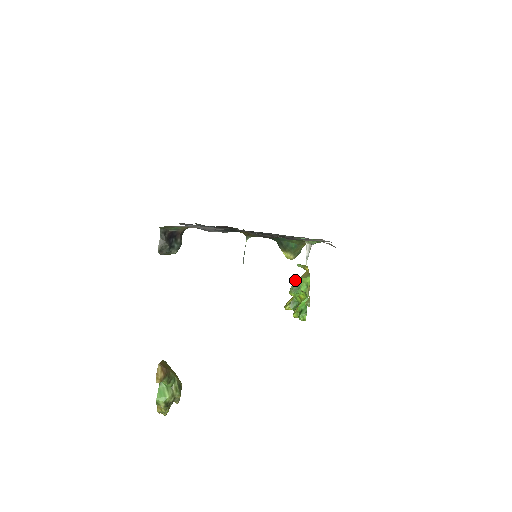
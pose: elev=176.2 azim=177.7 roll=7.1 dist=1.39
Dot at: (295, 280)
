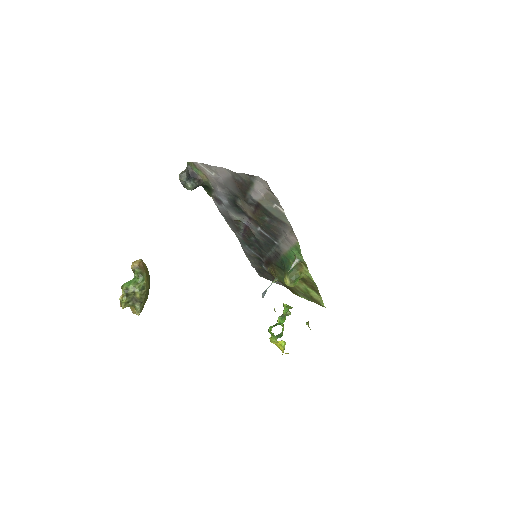
Dot at: occluded
